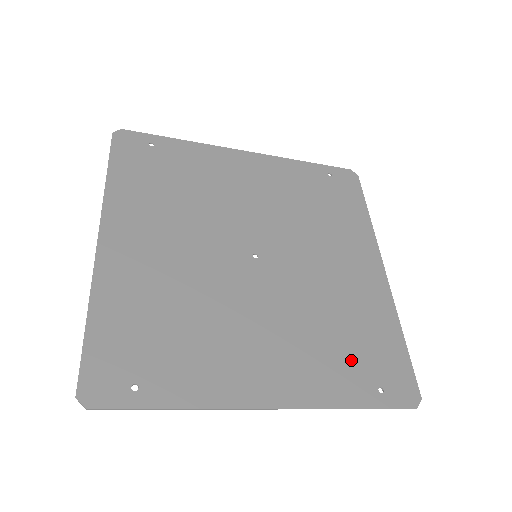
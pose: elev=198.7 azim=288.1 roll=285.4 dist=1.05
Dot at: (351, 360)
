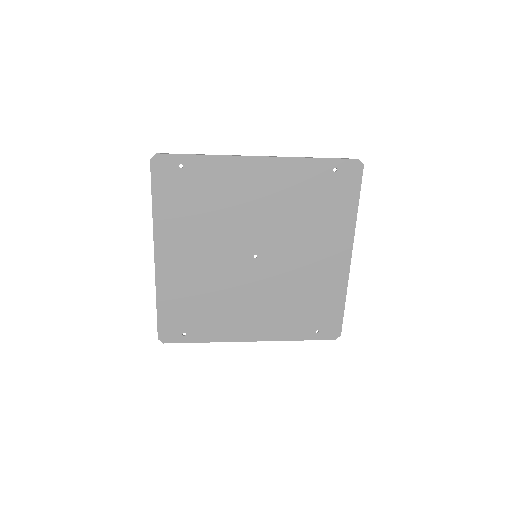
Dot at: (304, 317)
